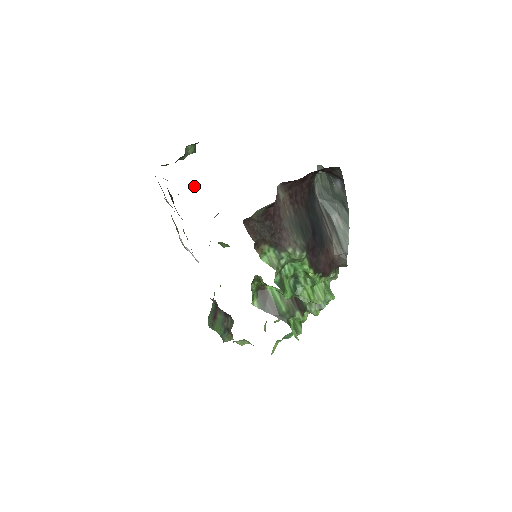
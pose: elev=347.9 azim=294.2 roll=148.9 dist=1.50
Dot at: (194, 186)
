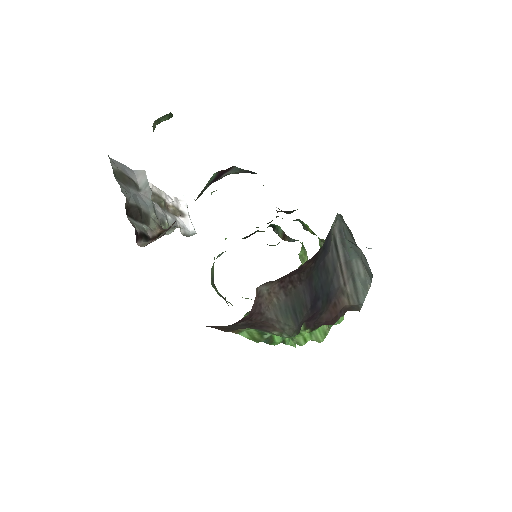
Dot at: occluded
